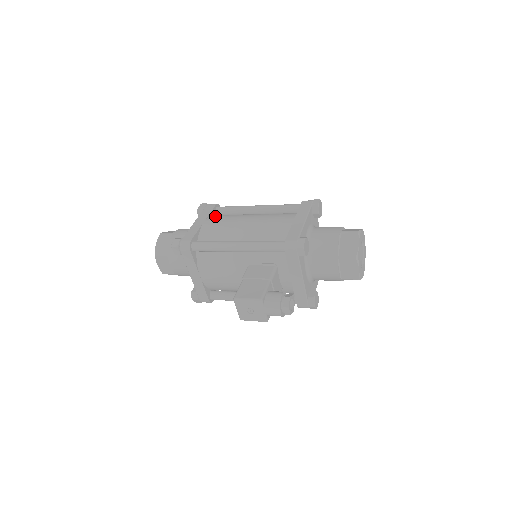
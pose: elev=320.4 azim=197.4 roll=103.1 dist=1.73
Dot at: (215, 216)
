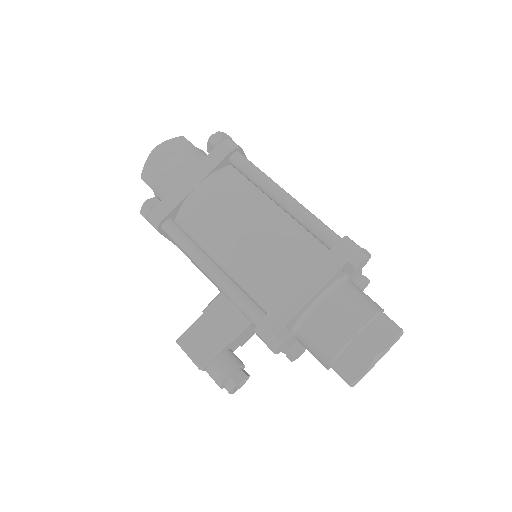
Dot at: (217, 180)
